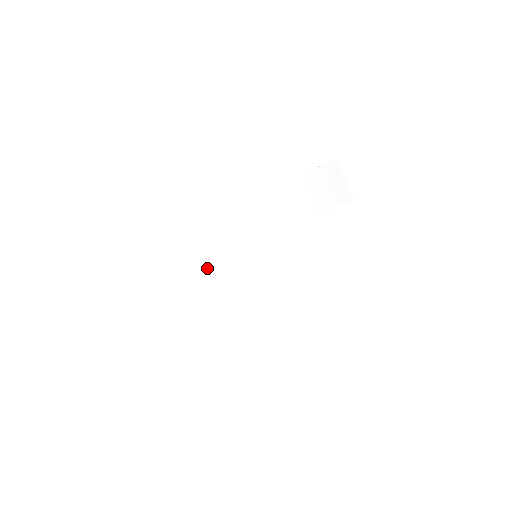
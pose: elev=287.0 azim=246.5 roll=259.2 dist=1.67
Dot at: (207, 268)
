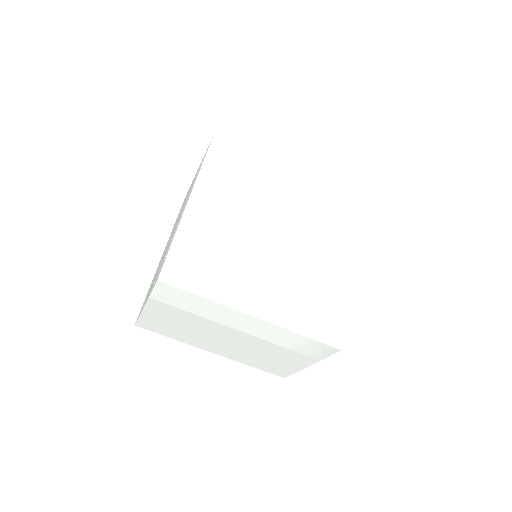
Dot at: (185, 314)
